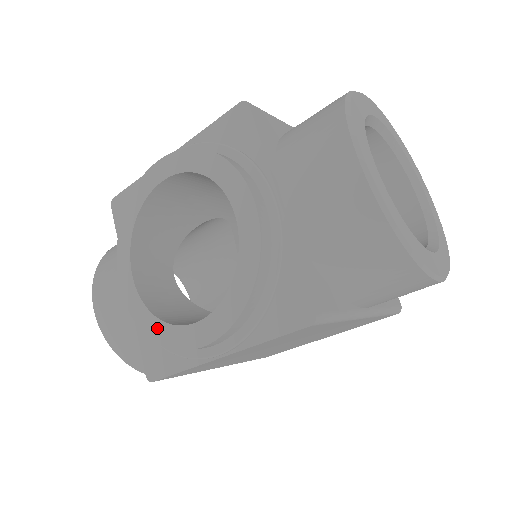
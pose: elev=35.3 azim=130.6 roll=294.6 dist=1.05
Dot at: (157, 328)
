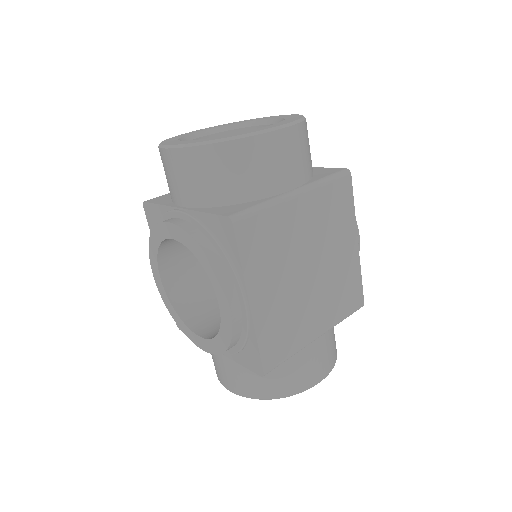
Dot at: (222, 338)
